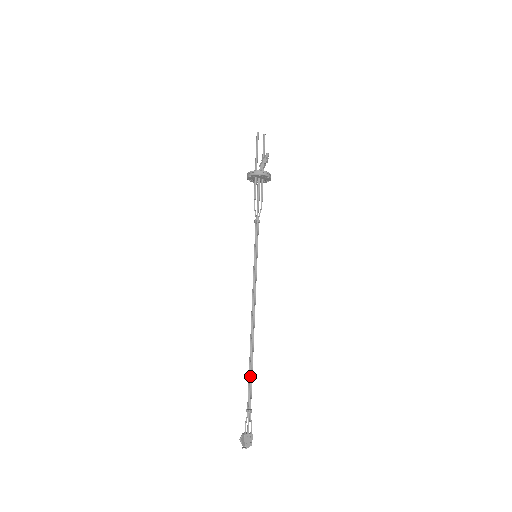
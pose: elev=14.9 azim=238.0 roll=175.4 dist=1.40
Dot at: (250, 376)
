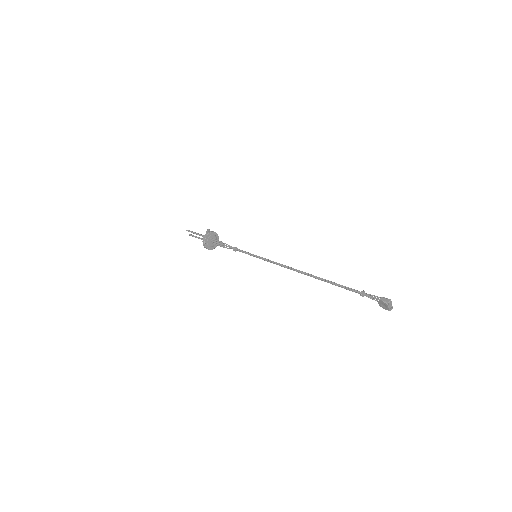
Dot at: (336, 283)
